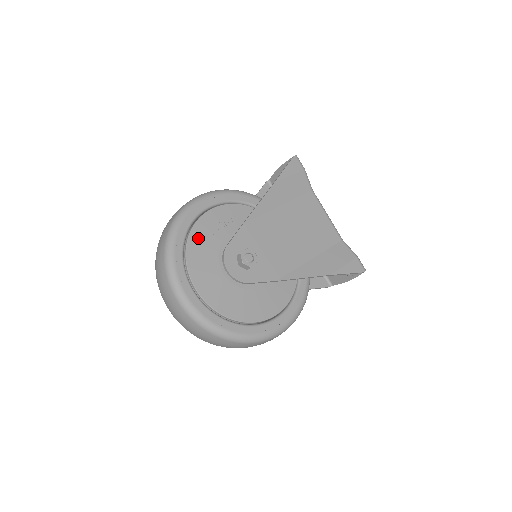
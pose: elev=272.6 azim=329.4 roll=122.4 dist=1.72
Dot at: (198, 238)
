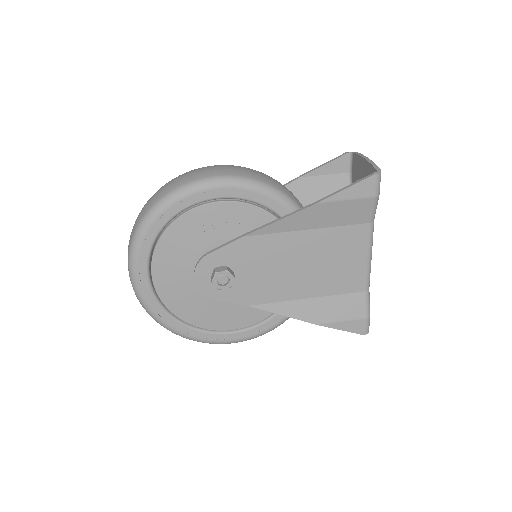
Dot at: (180, 231)
